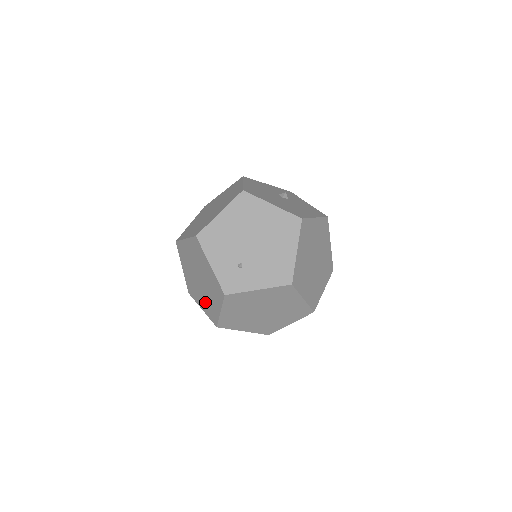
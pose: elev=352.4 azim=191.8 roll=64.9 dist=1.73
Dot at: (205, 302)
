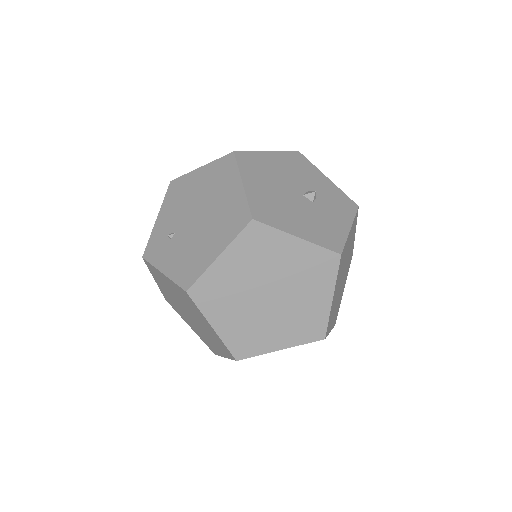
Dot at: occluded
